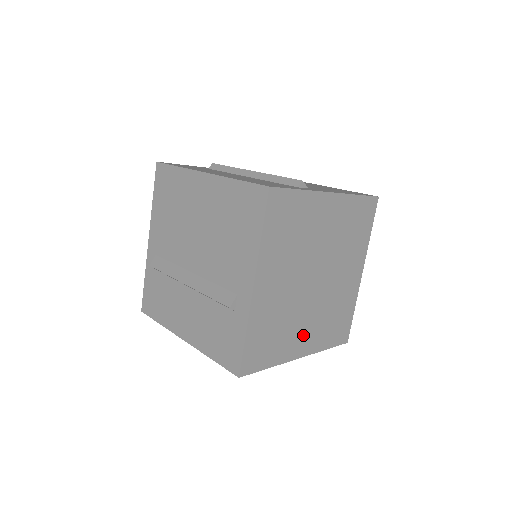
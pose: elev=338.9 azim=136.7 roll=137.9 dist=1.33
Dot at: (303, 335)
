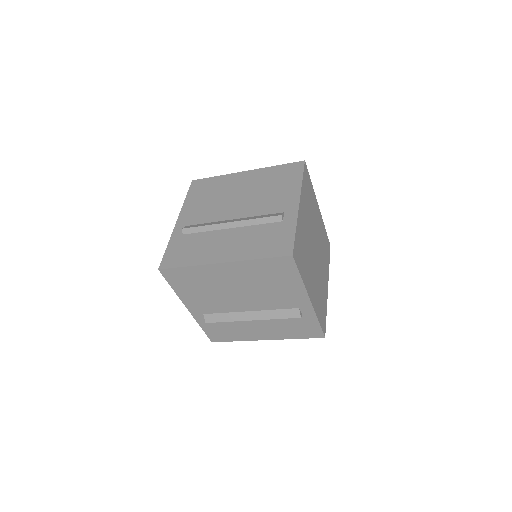
Dot at: (311, 283)
